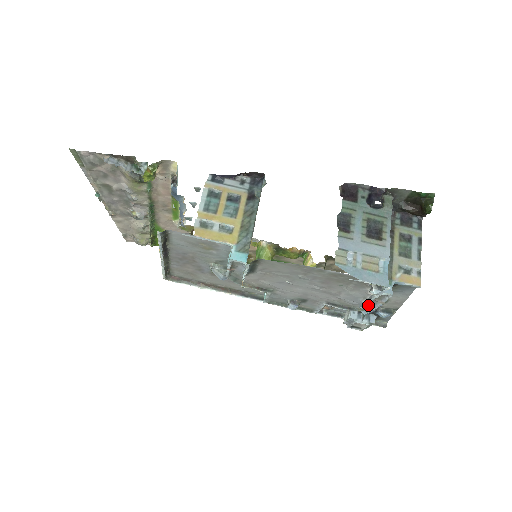
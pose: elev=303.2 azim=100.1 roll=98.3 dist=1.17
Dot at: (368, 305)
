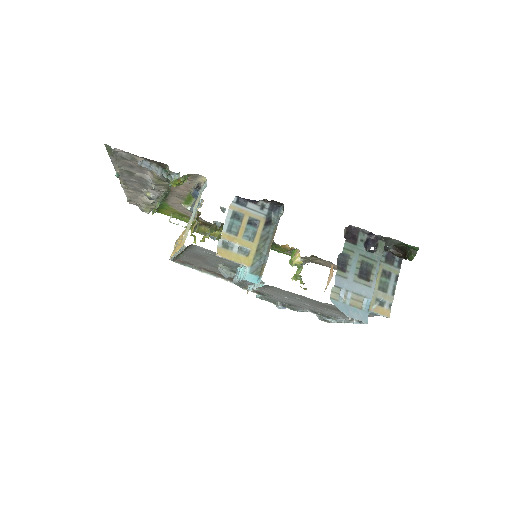
Dot at: occluded
